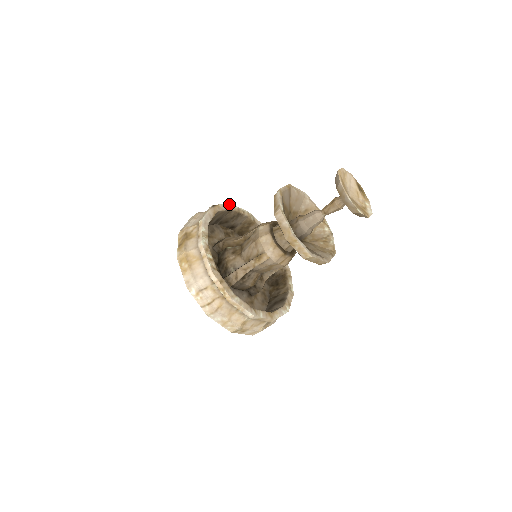
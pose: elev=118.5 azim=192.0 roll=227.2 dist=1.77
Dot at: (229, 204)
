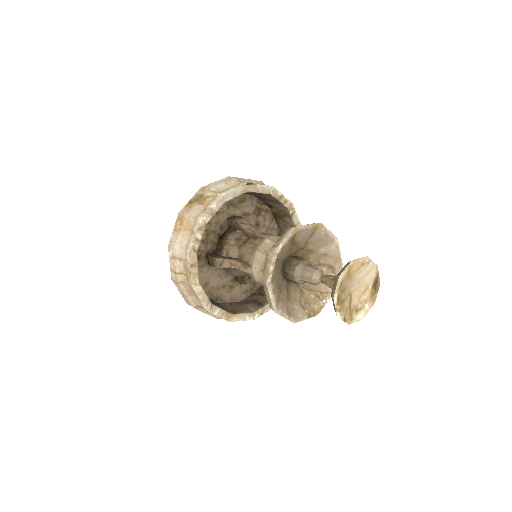
Dot at: (272, 187)
